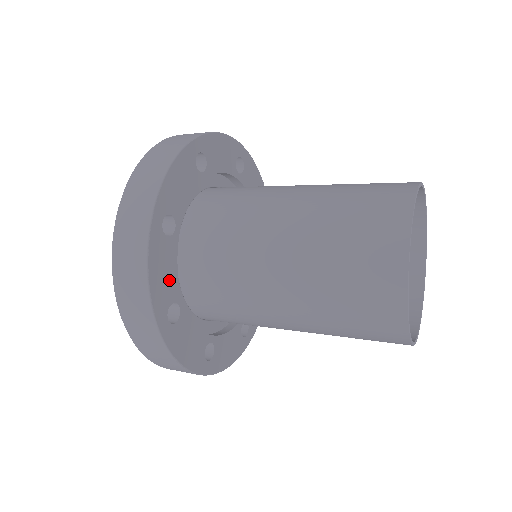
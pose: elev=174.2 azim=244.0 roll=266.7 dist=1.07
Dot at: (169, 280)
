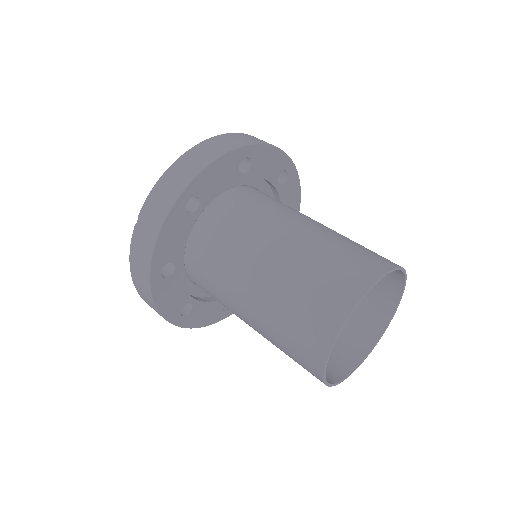
Dot at: (211, 310)
